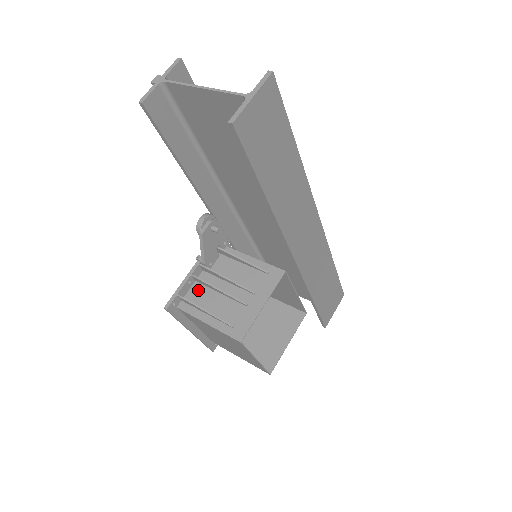
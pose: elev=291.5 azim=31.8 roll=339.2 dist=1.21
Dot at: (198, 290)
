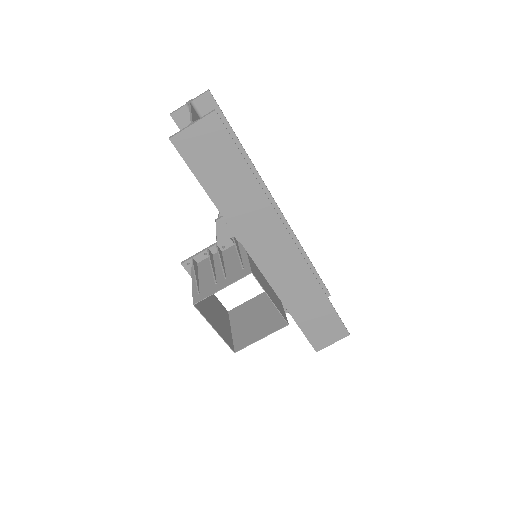
Dot at: (207, 262)
